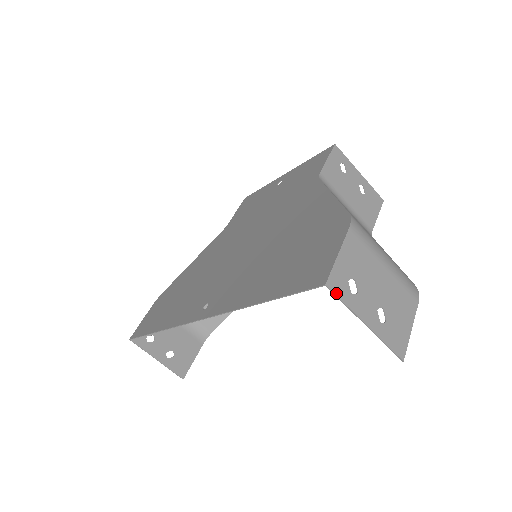
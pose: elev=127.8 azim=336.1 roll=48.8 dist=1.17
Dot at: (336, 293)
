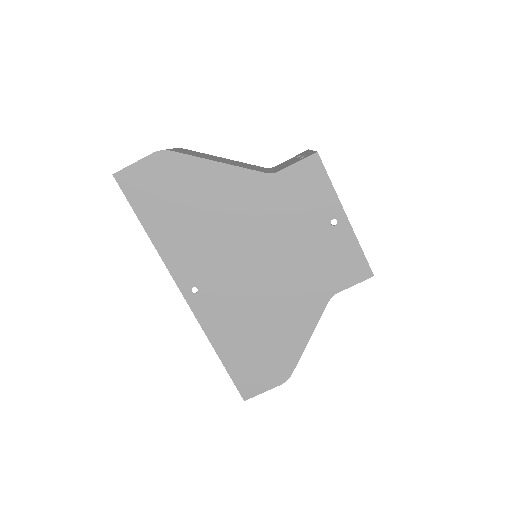
Dot at: occluded
